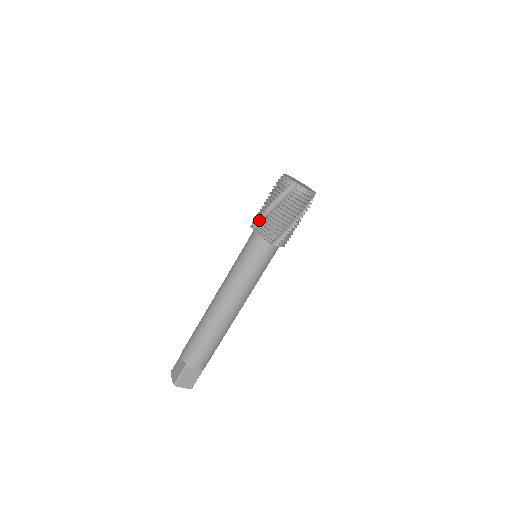
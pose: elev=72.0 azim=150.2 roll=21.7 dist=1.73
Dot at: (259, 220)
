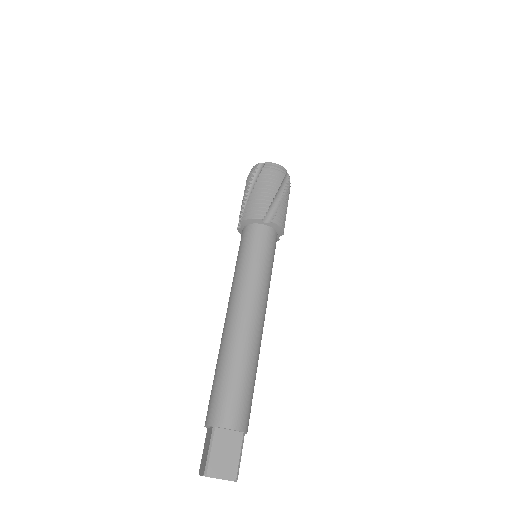
Dot at: (242, 215)
